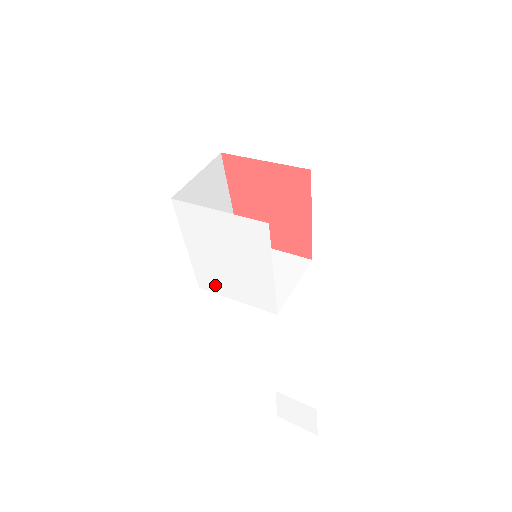
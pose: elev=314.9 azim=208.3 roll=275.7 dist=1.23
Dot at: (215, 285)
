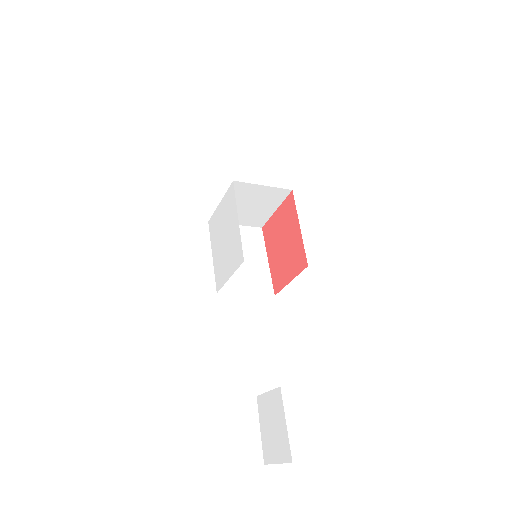
Dot at: (222, 277)
